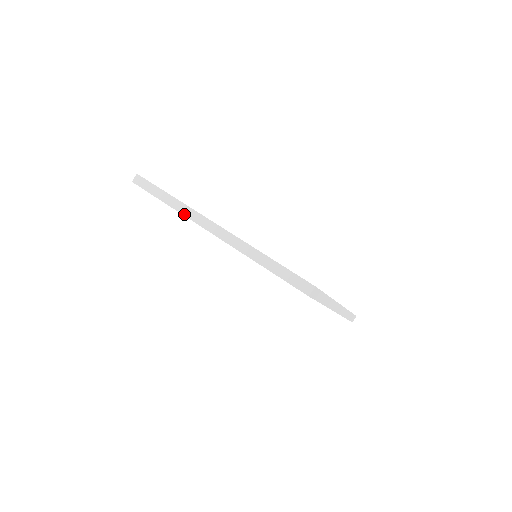
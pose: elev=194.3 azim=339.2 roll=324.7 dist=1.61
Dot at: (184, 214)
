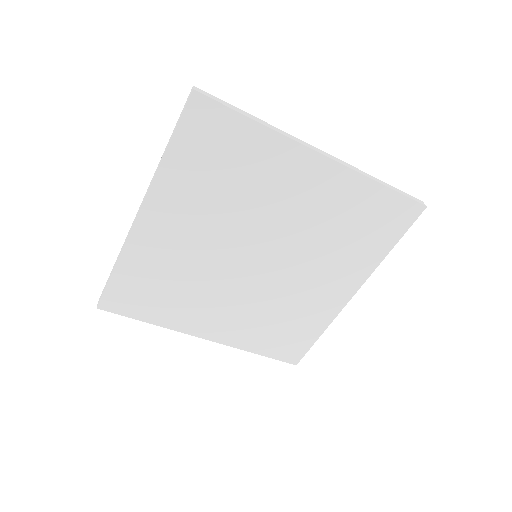
Dot at: (286, 135)
